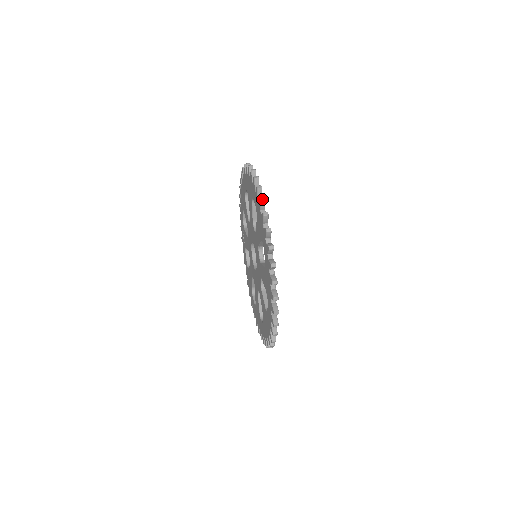
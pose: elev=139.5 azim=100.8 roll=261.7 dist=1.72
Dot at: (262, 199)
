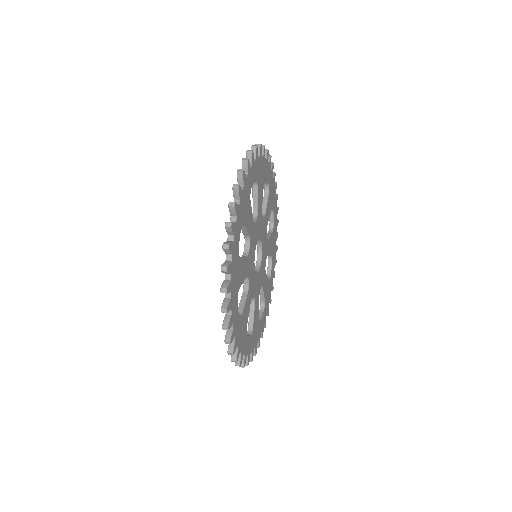
Dot at: (239, 170)
